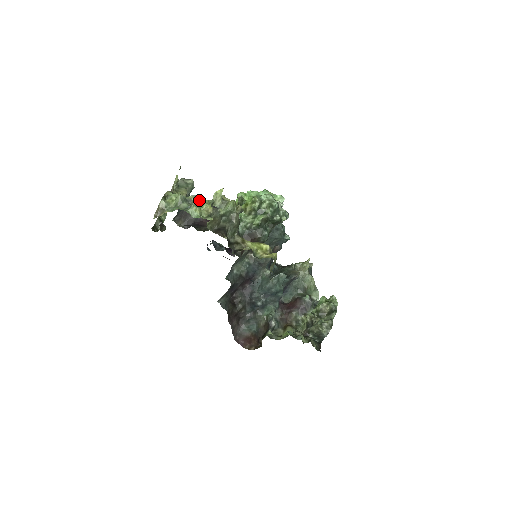
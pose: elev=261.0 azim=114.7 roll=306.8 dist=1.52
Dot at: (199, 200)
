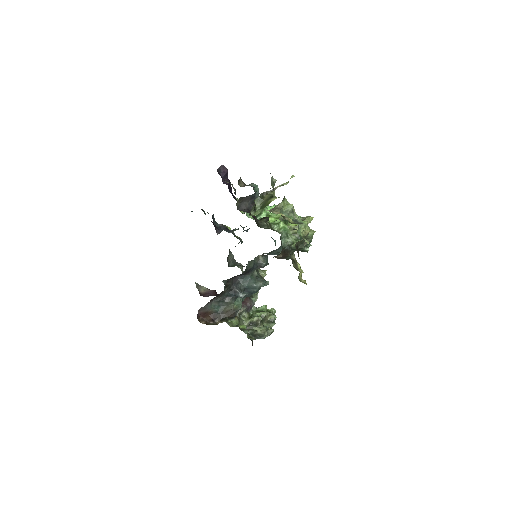
Dot at: (257, 191)
